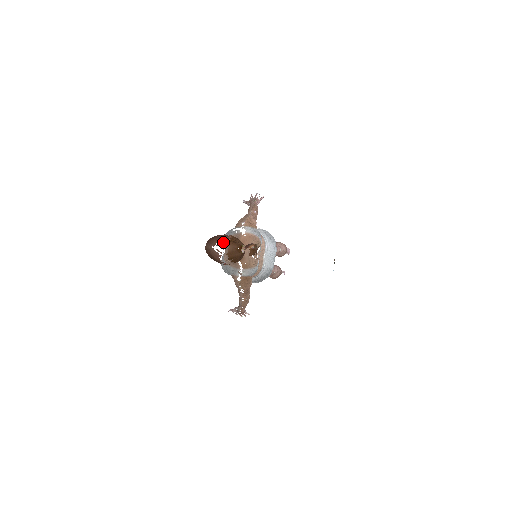
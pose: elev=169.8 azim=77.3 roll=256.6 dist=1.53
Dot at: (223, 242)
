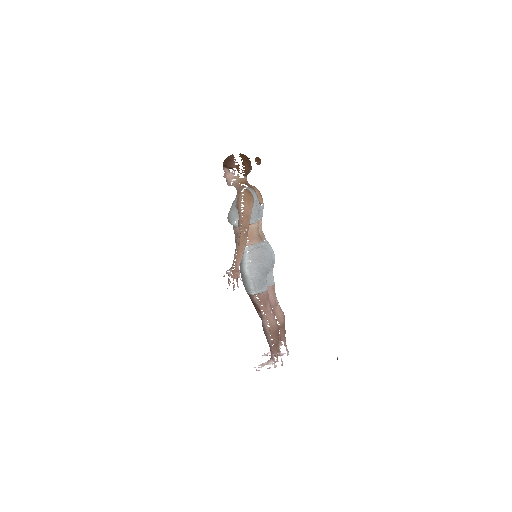
Dot at: occluded
